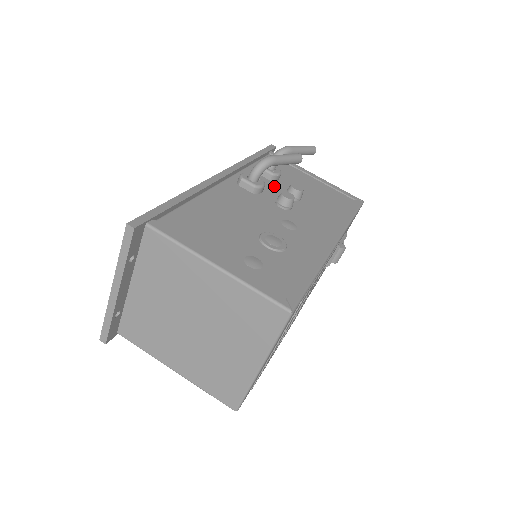
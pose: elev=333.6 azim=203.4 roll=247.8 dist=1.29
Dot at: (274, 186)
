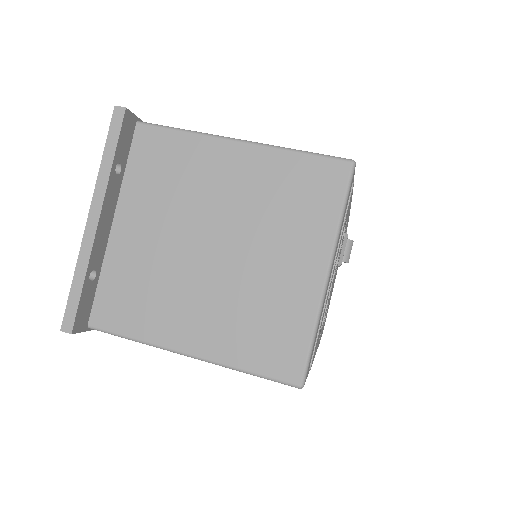
Dot at: occluded
